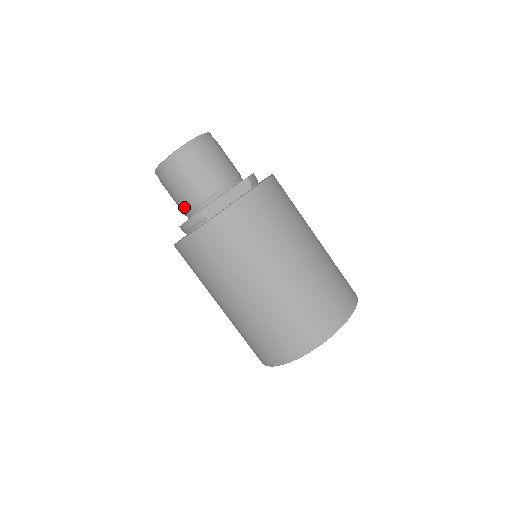
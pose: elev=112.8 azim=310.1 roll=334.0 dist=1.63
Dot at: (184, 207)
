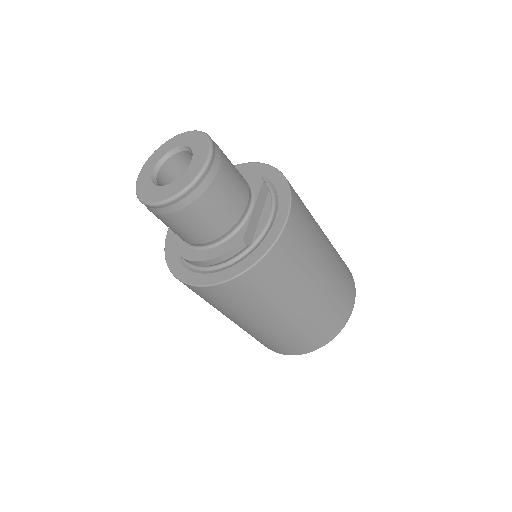
Dot at: (204, 238)
